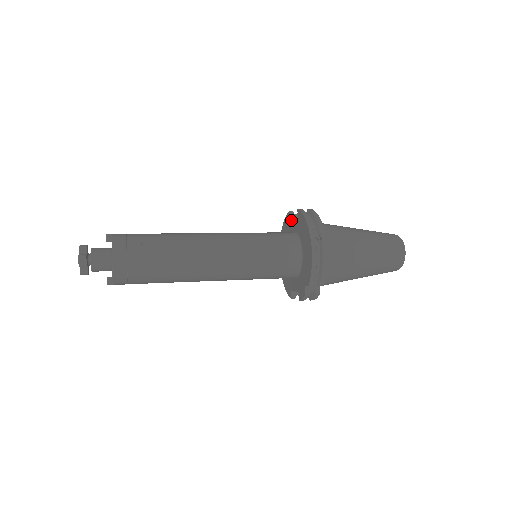
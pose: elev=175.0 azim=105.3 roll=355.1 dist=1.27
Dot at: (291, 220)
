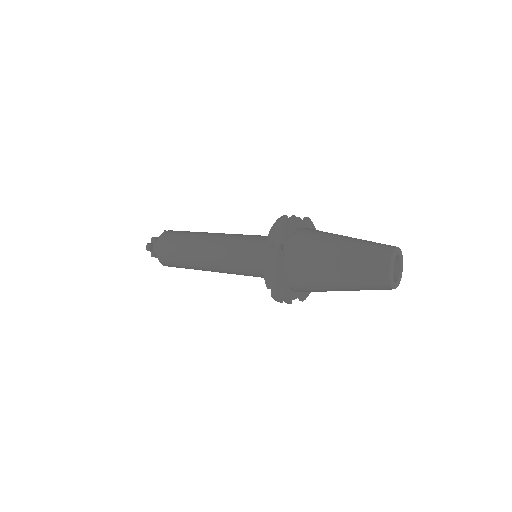
Dot at: (296, 225)
